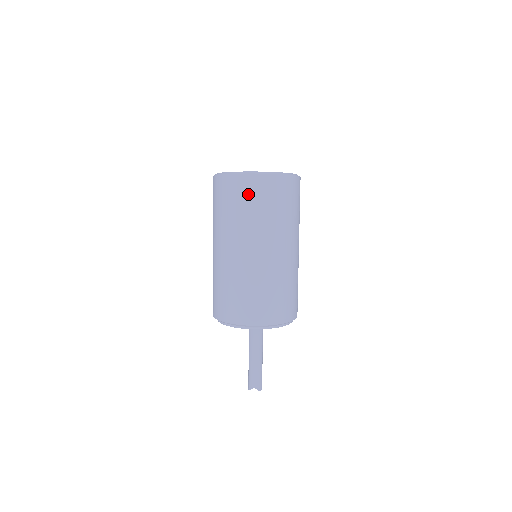
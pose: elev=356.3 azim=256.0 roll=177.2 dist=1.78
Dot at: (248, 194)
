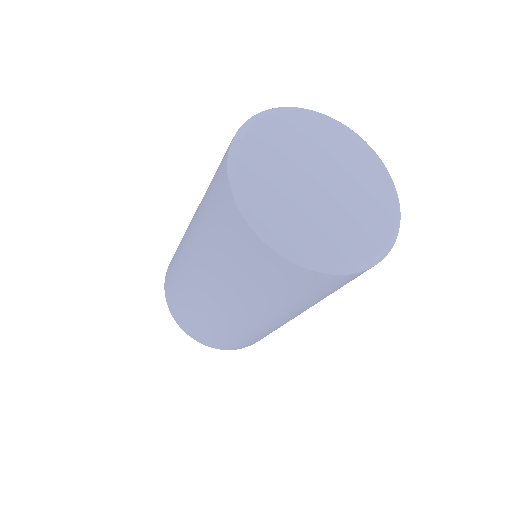
Dot at: (311, 290)
